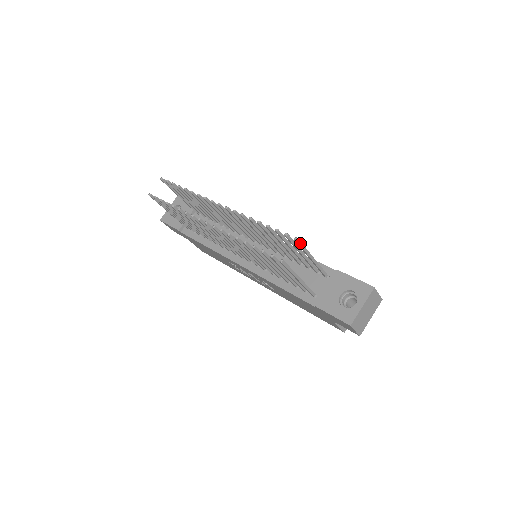
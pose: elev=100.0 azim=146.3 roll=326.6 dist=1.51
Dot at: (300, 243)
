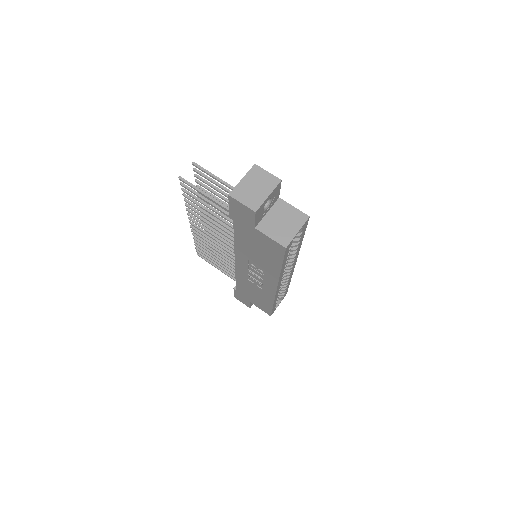
Dot at: (198, 166)
